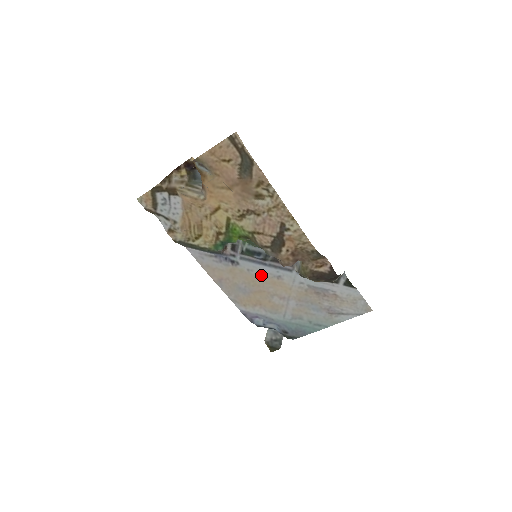
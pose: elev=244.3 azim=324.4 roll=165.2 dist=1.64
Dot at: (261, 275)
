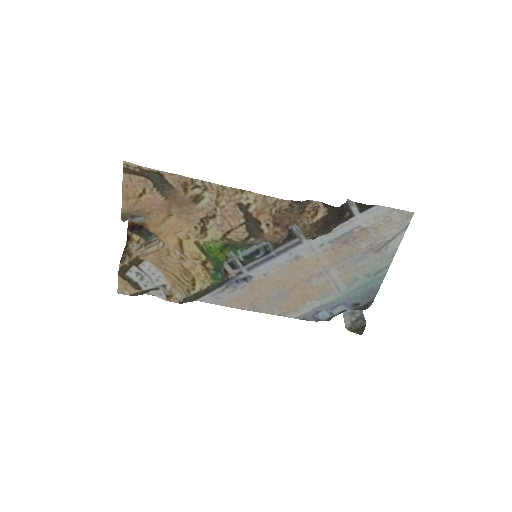
Dot at: (280, 270)
